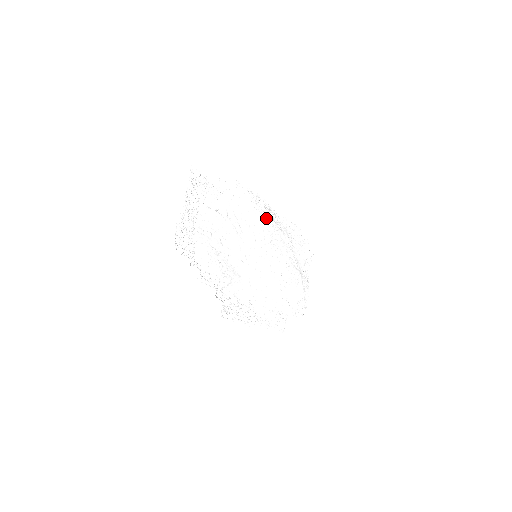
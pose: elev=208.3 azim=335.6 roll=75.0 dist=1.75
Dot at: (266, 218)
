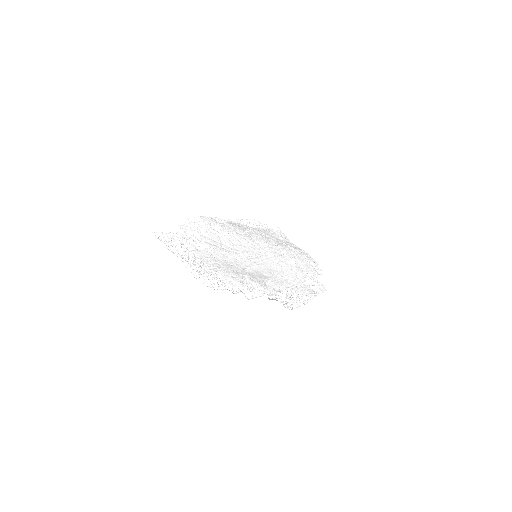
Dot at: (231, 228)
